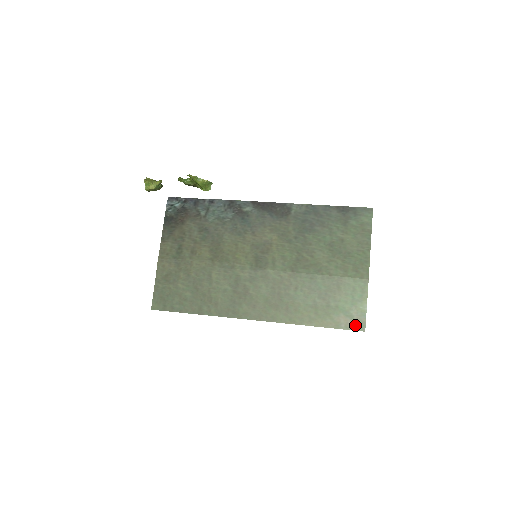
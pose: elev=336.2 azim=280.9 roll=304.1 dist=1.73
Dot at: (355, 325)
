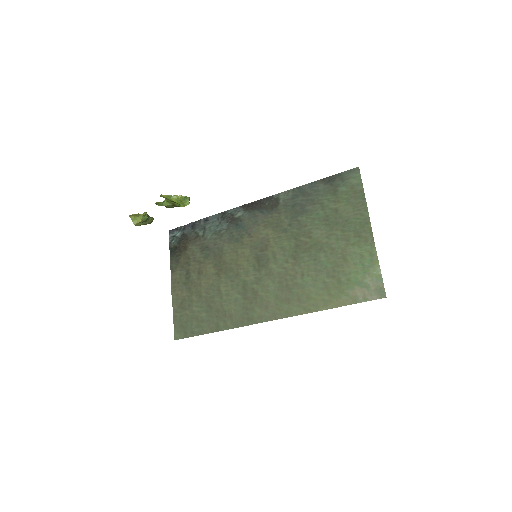
Dot at: (373, 294)
